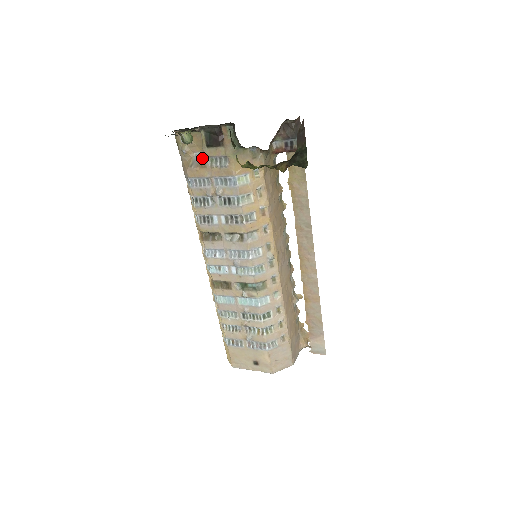
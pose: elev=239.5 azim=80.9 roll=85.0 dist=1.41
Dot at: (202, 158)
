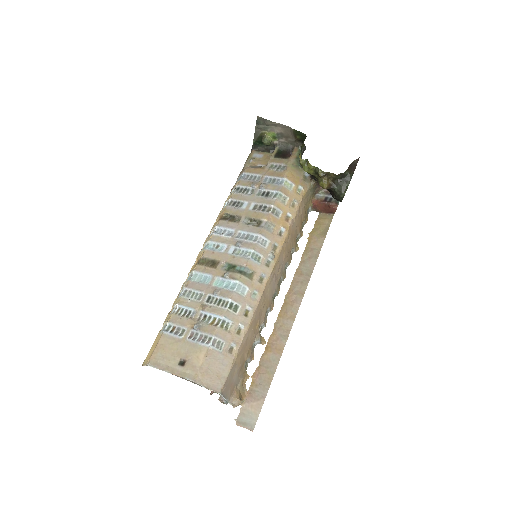
Dot at: occluded
